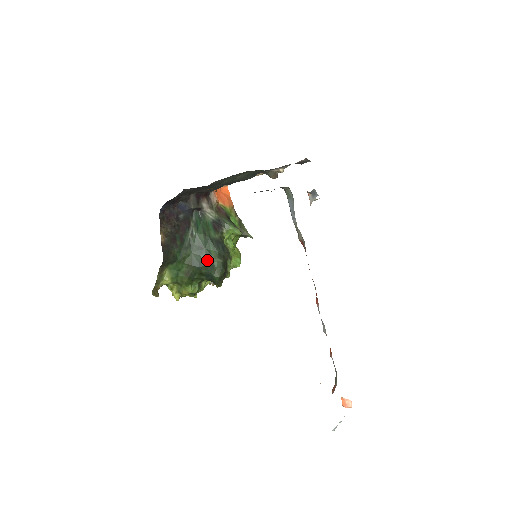
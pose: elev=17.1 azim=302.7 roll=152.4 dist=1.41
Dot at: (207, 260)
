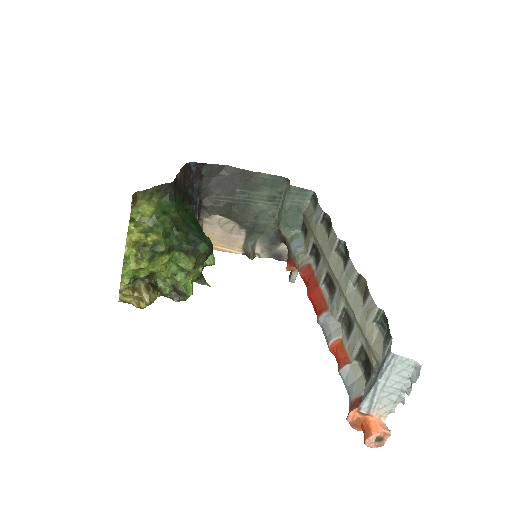
Dot at: (199, 231)
